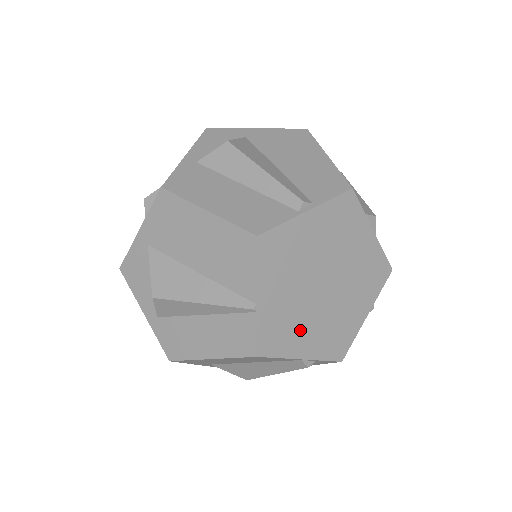
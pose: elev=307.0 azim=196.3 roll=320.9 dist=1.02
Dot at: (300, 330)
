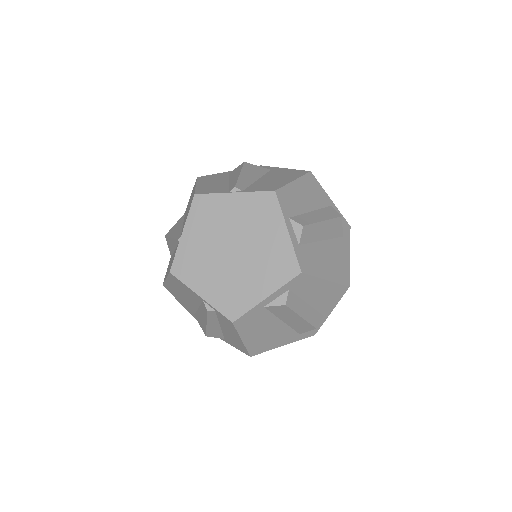
Dot at: (205, 273)
